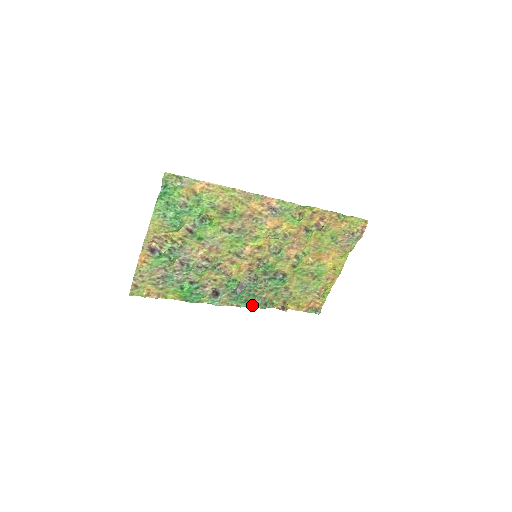
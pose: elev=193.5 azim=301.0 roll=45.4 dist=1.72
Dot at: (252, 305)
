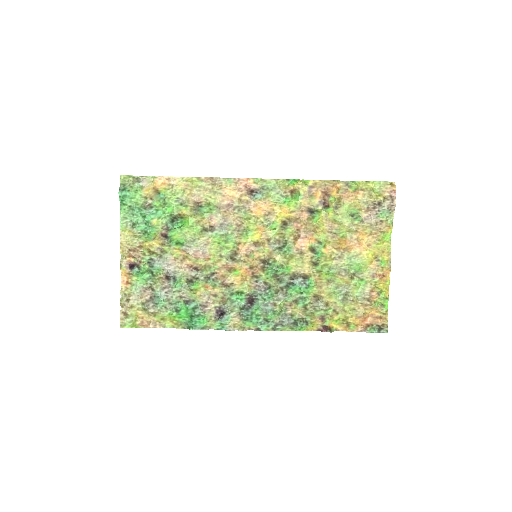
Dot at: (277, 326)
